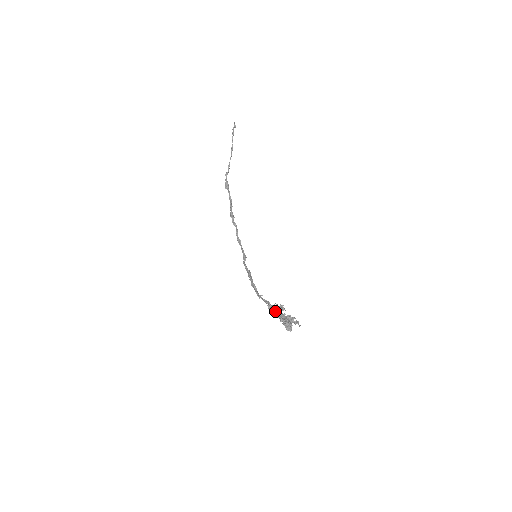
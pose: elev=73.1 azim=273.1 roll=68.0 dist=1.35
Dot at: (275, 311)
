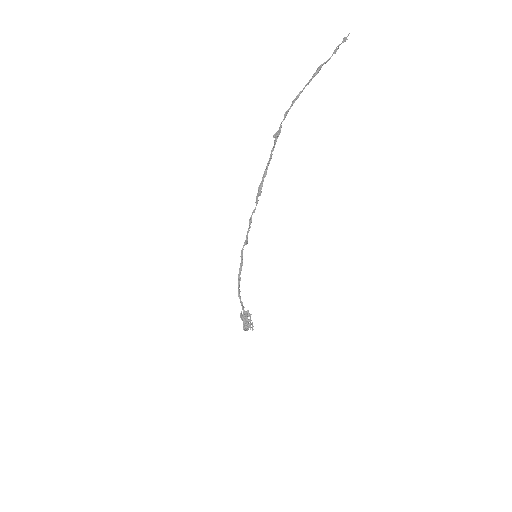
Dot at: (244, 317)
